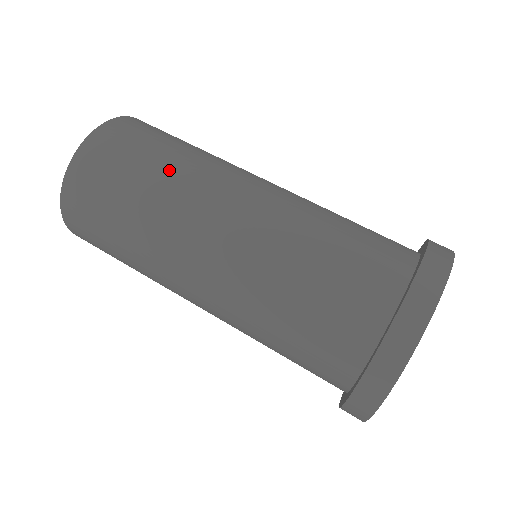
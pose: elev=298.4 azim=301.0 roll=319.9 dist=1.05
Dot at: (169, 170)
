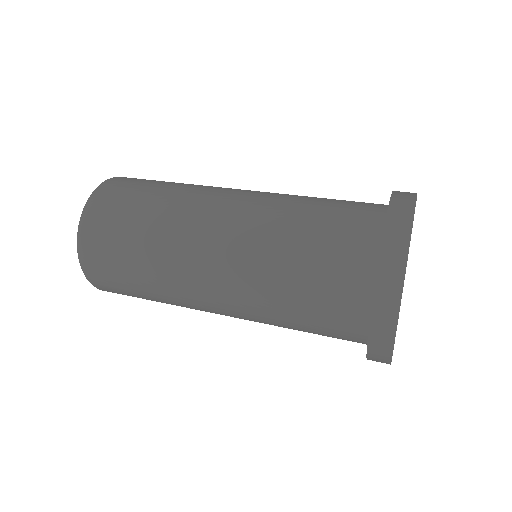
Dot at: occluded
